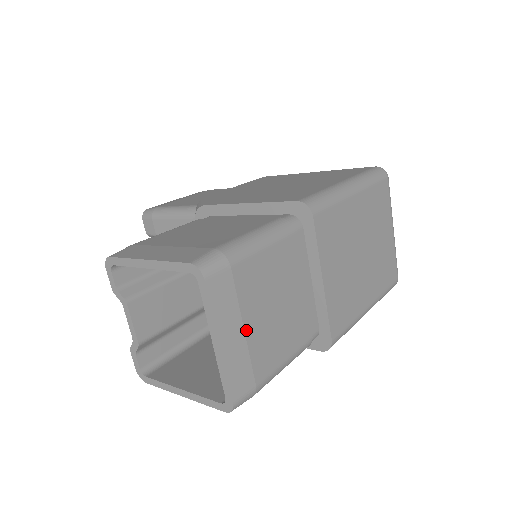
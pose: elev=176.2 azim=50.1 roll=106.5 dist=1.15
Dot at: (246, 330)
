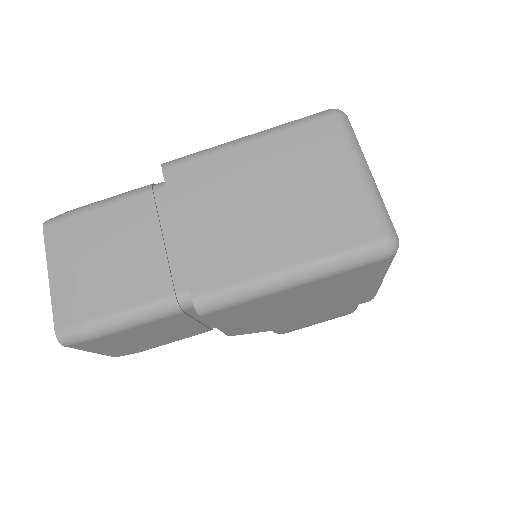
Dot at: (76, 270)
